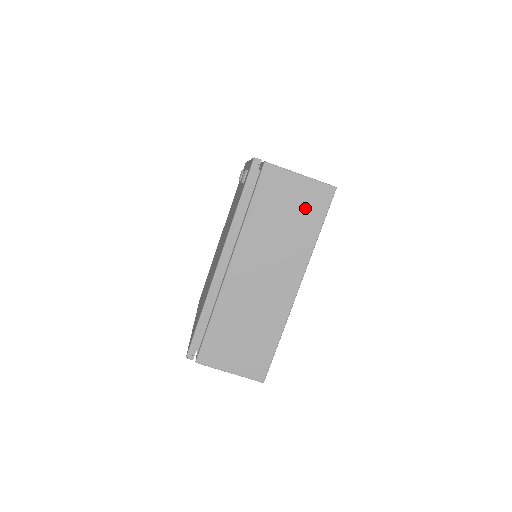
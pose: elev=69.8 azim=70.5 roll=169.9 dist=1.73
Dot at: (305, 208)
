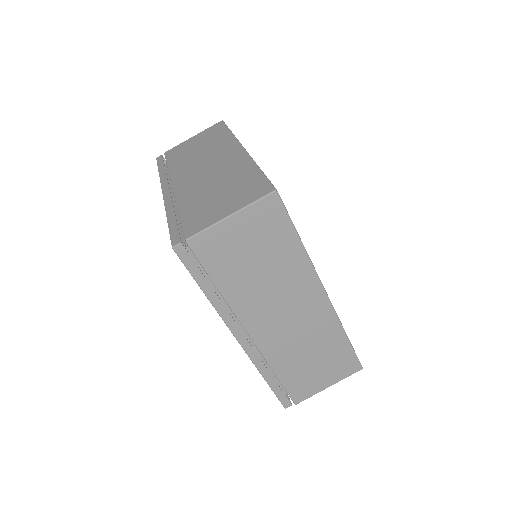
Dot at: (209, 137)
